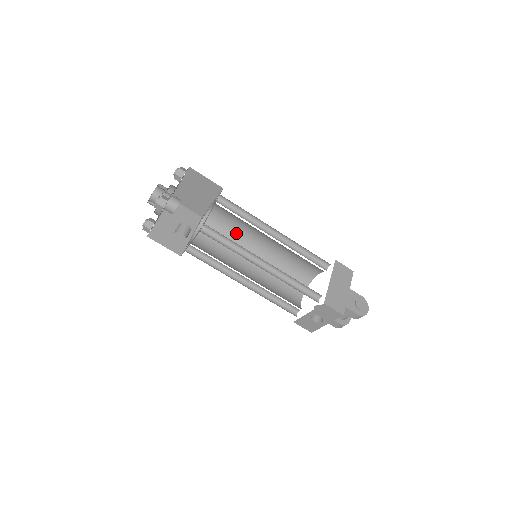
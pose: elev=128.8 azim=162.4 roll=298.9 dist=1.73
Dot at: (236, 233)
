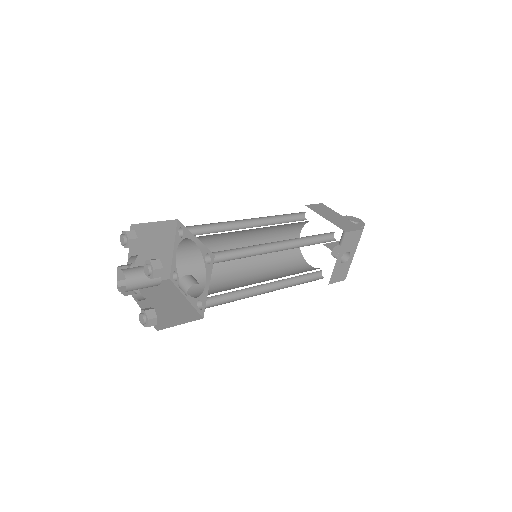
Dot at: occluded
